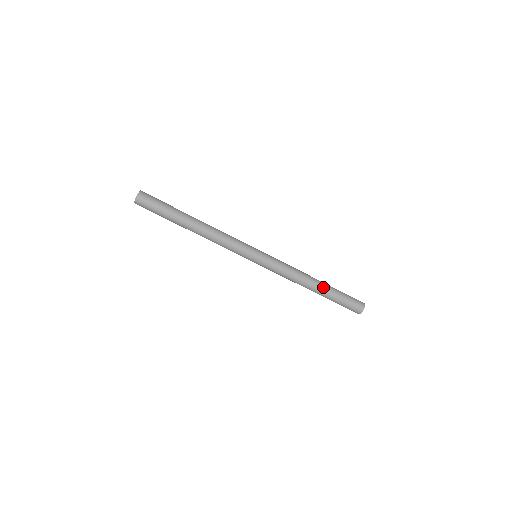
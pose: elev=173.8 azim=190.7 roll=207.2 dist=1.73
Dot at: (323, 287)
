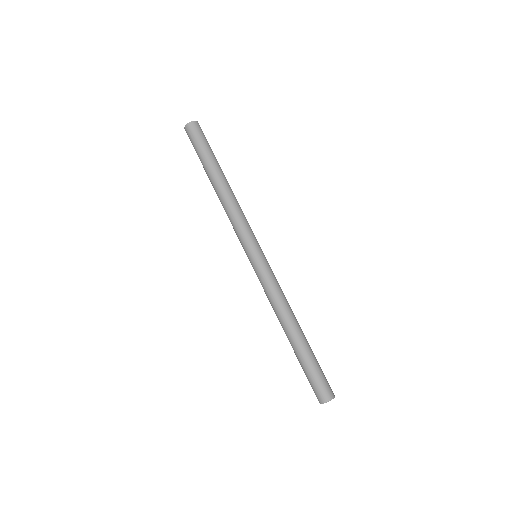
Dot at: (298, 340)
